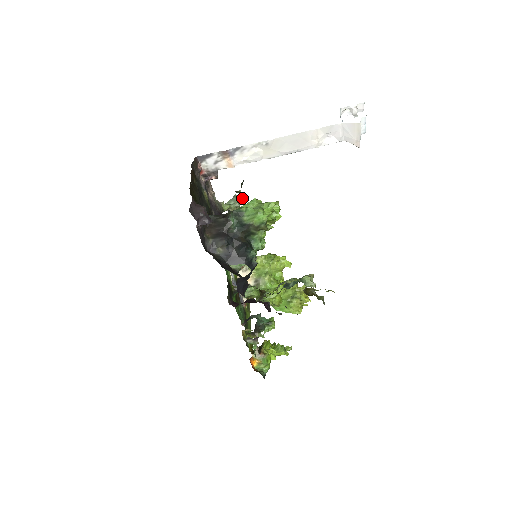
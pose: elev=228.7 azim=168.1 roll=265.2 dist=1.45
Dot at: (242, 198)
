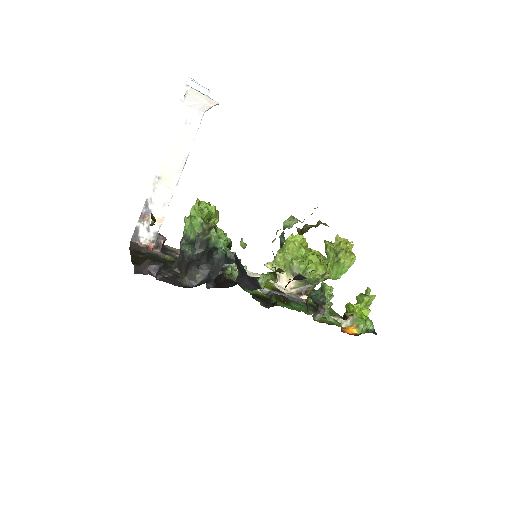
Dot at: occluded
